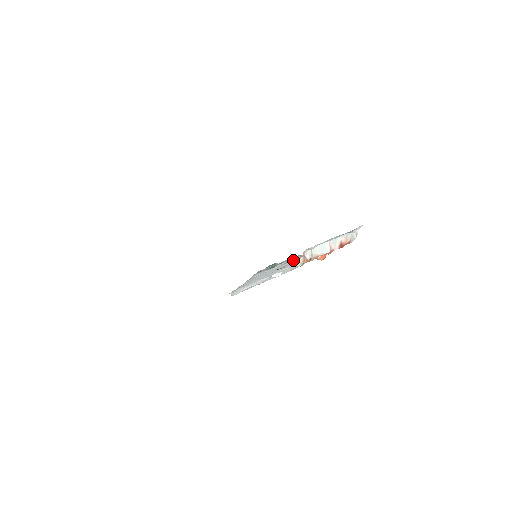
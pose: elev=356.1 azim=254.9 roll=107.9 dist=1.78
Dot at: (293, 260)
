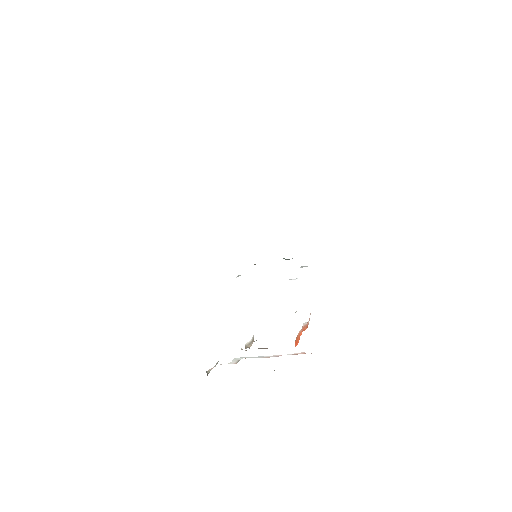
Dot at: occluded
